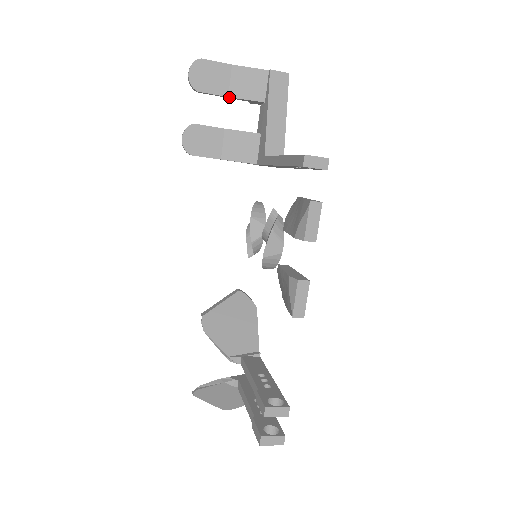
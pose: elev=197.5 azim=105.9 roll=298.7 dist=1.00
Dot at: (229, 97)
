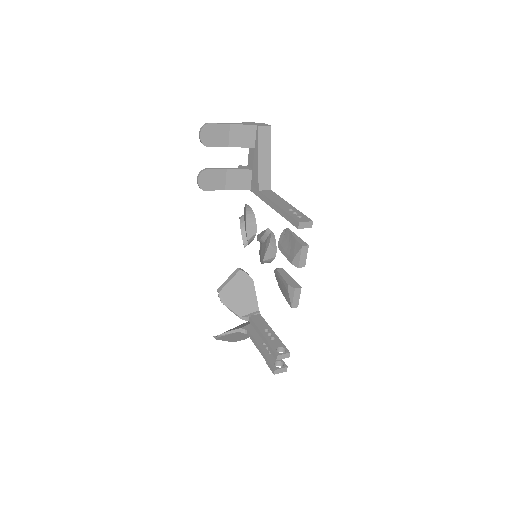
Dot at: occluded
